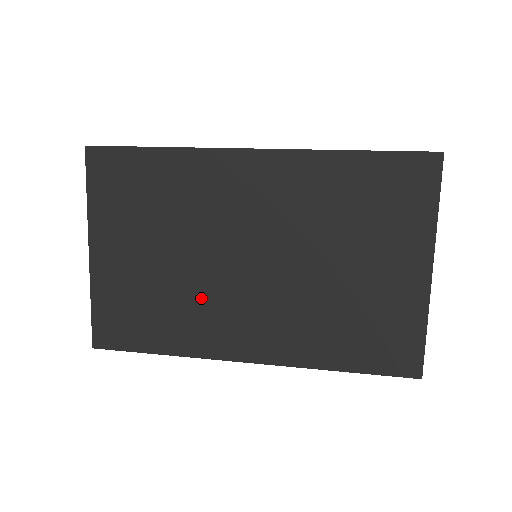
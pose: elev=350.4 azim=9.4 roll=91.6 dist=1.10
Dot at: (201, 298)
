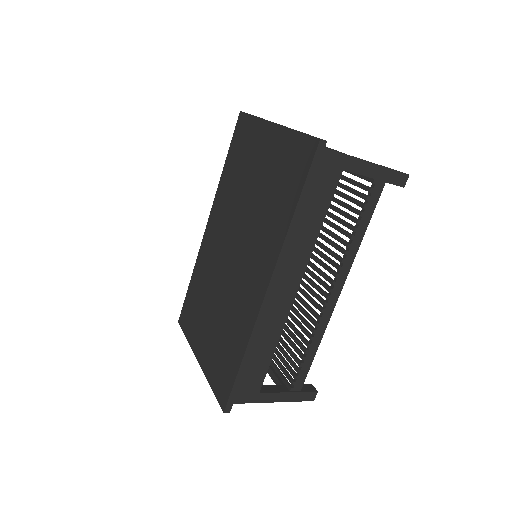
Dot at: (233, 301)
